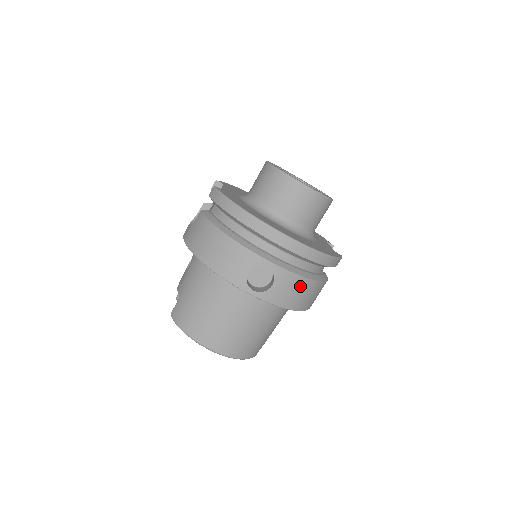
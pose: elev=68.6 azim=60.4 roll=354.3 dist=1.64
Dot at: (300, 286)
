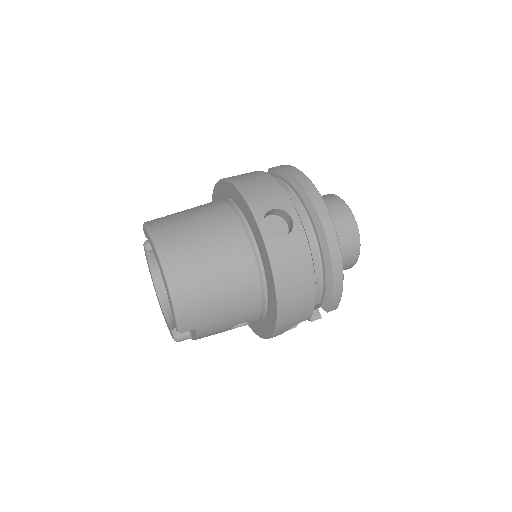
Dot at: (302, 267)
